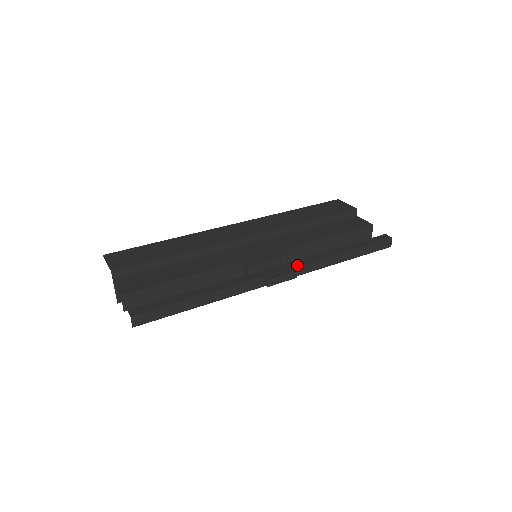
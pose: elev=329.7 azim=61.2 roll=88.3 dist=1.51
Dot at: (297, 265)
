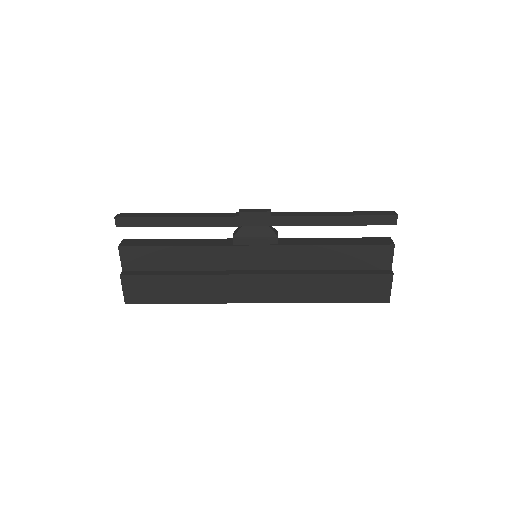
Dot at: occluded
